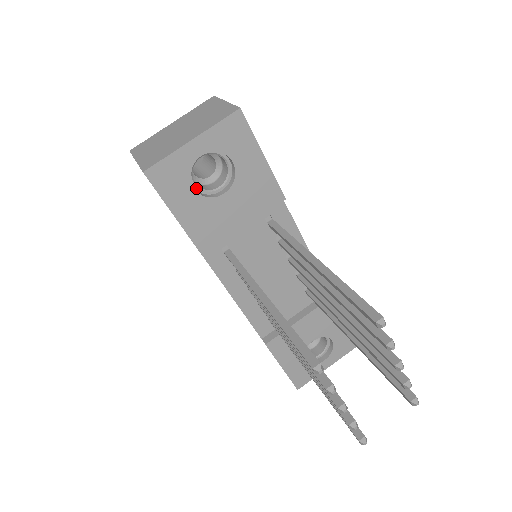
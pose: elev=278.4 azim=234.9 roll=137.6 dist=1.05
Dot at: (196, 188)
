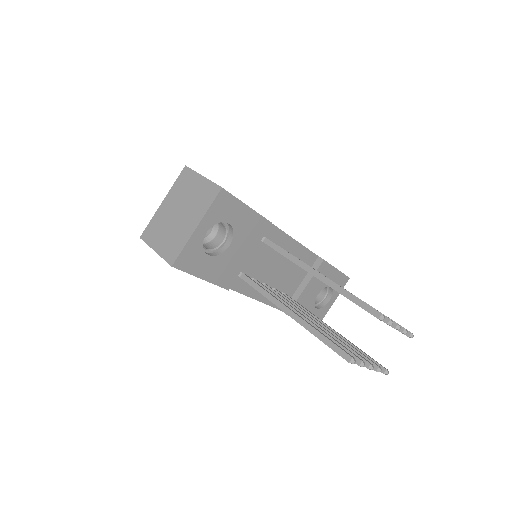
Dot at: (208, 252)
